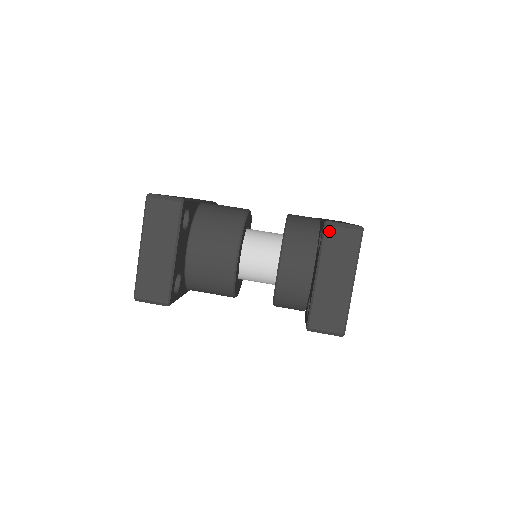
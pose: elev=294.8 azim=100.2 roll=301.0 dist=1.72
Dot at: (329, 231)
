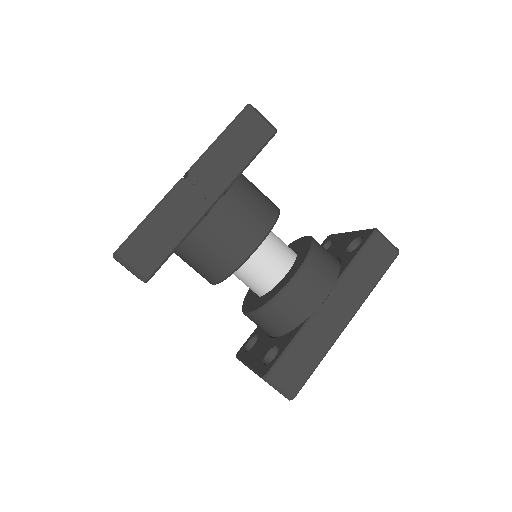
Dot at: occluded
